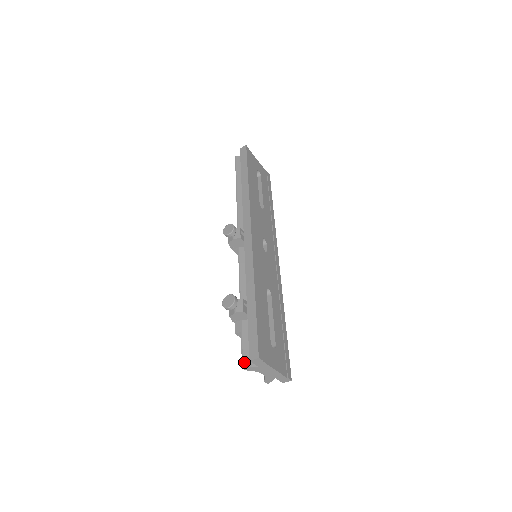
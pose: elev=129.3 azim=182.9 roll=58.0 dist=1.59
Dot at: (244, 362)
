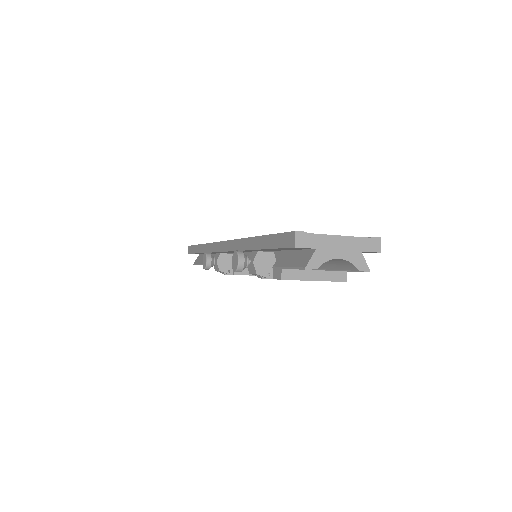
Dot at: (302, 266)
